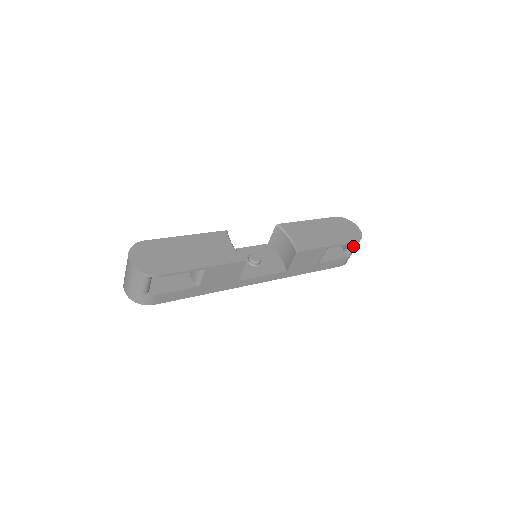
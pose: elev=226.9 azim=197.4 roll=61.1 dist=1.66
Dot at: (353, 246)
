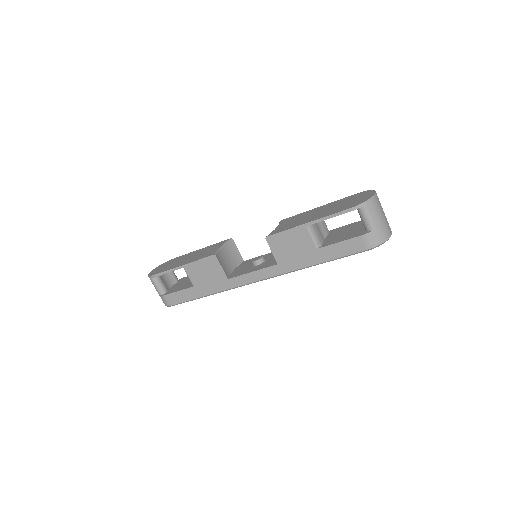
Dot at: (363, 218)
